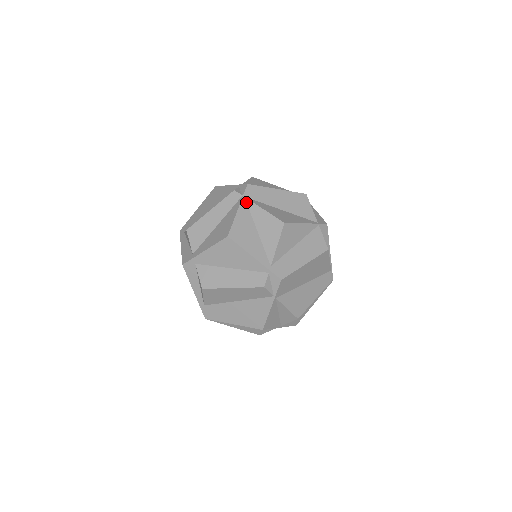
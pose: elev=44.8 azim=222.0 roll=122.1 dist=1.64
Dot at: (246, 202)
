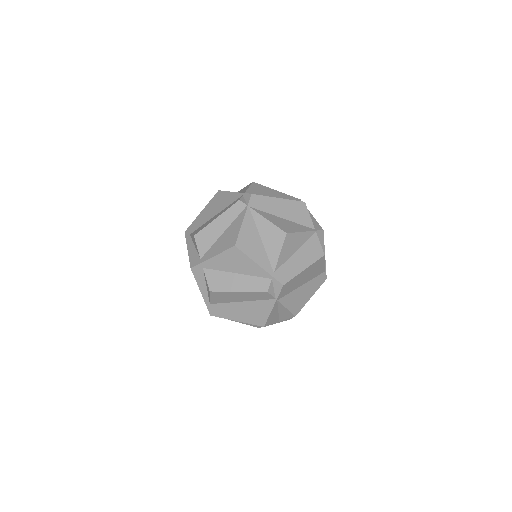
Dot at: (251, 212)
